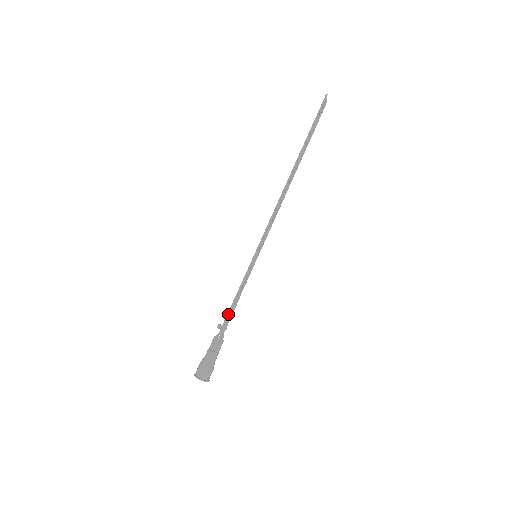
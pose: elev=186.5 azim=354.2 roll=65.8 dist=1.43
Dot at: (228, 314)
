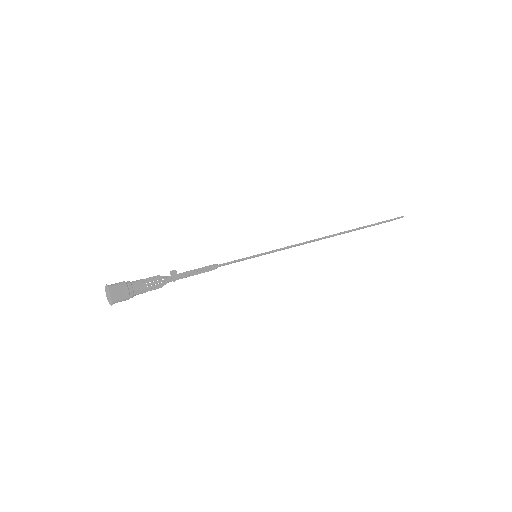
Dot at: (191, 271)
